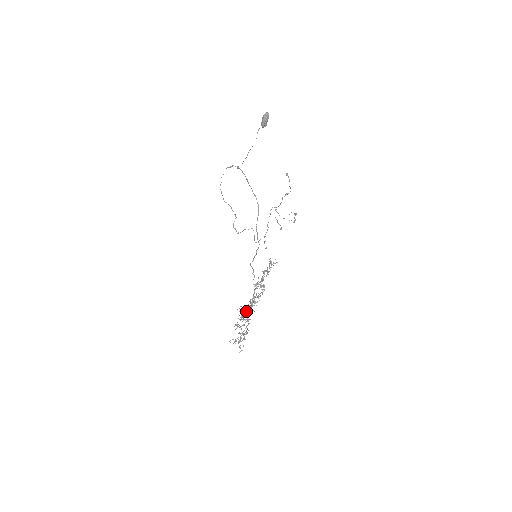
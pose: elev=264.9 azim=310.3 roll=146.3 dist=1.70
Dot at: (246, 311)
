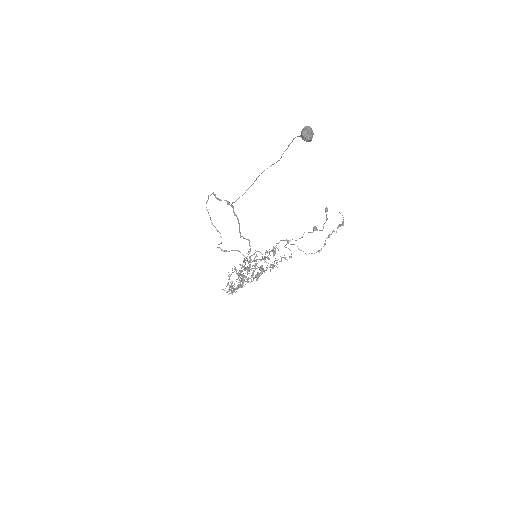
Dot at: (256, 255)
